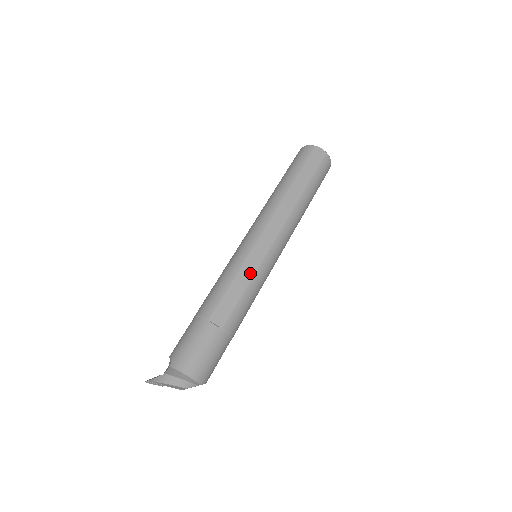
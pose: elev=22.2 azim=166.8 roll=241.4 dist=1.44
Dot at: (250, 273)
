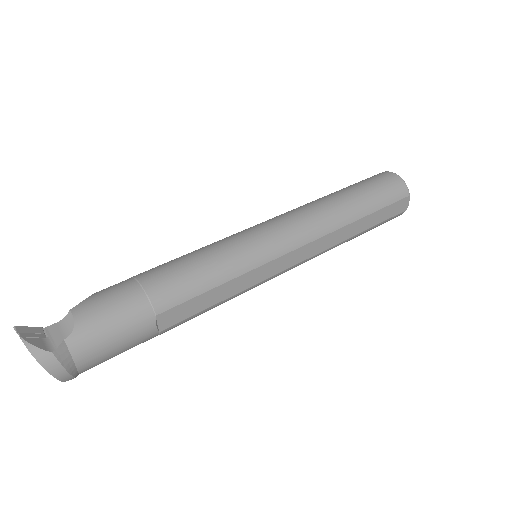
Dot at: (239, 288)
